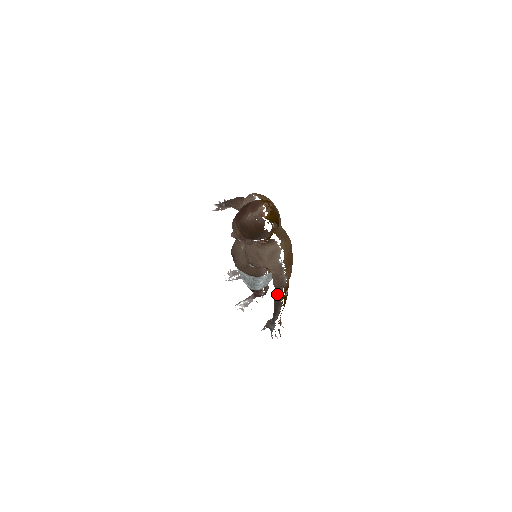
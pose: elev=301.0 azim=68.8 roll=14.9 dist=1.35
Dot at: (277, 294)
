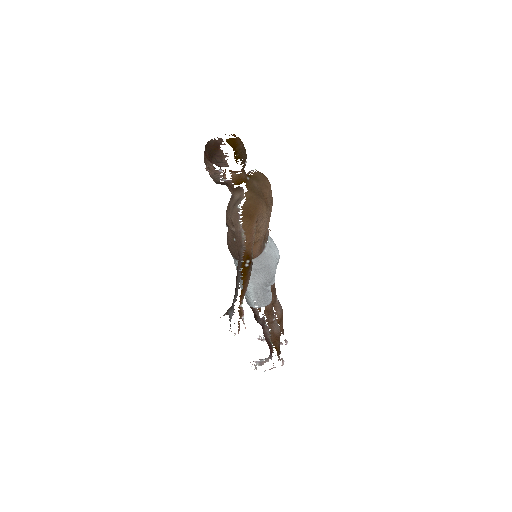
Dot at: (238, 261)
